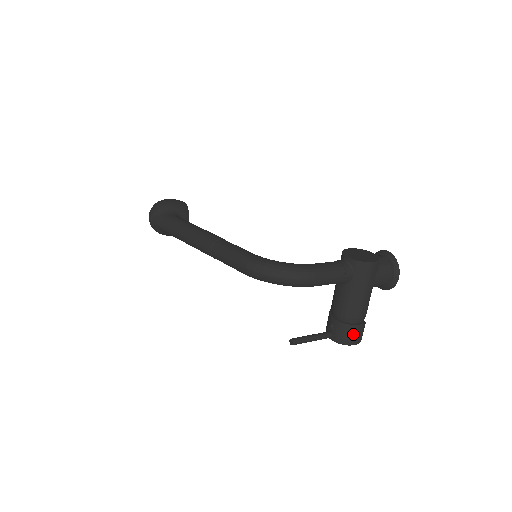
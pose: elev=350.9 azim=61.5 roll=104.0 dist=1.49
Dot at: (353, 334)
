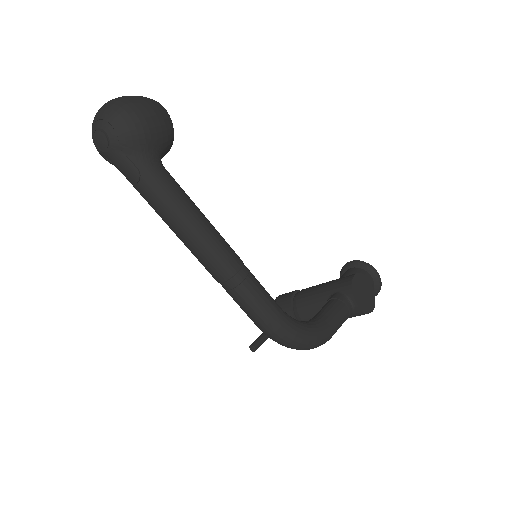
Dot at: occluded
